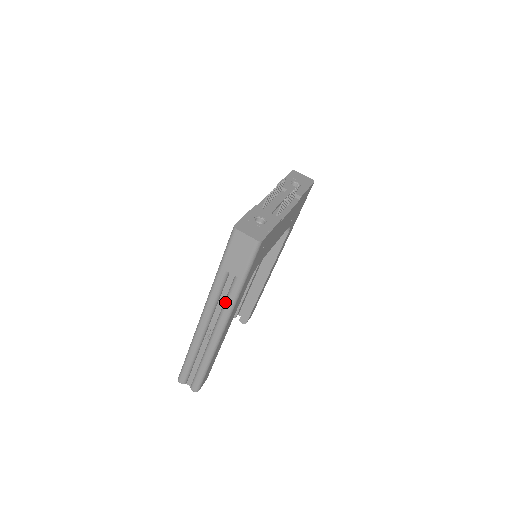
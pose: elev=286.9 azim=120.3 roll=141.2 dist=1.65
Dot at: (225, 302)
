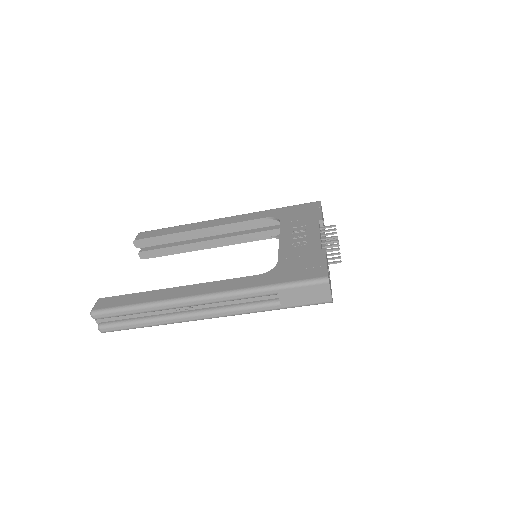
Dot at: (242, 307)
